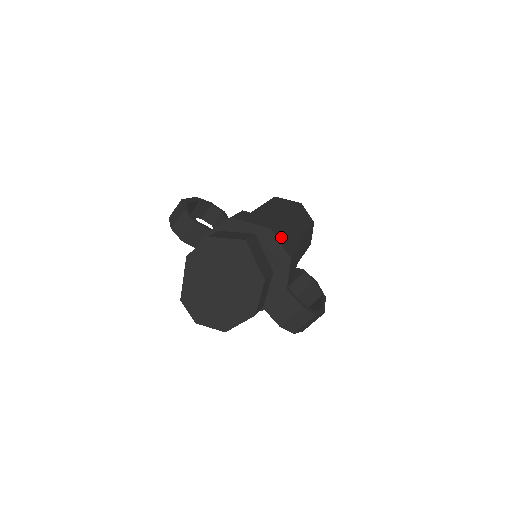
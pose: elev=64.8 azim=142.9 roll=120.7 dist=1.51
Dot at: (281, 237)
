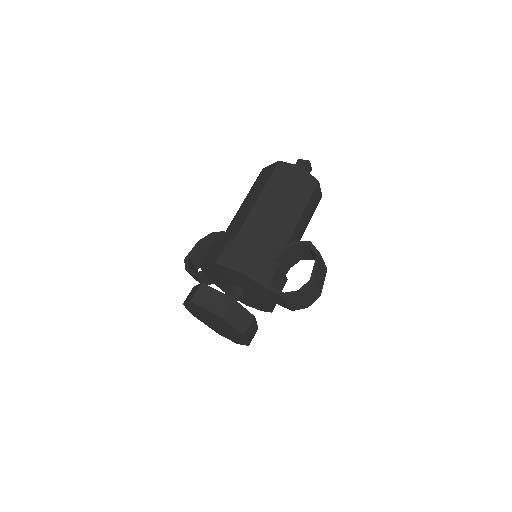
Dot at: (230, 259)
